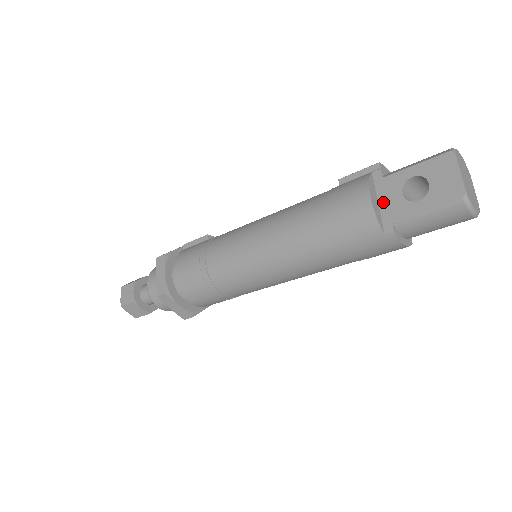
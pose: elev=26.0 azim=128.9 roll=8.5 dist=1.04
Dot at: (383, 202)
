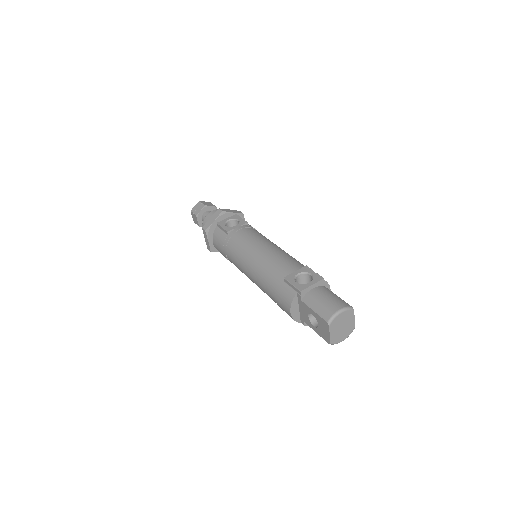
Dot at: (301, 311)
